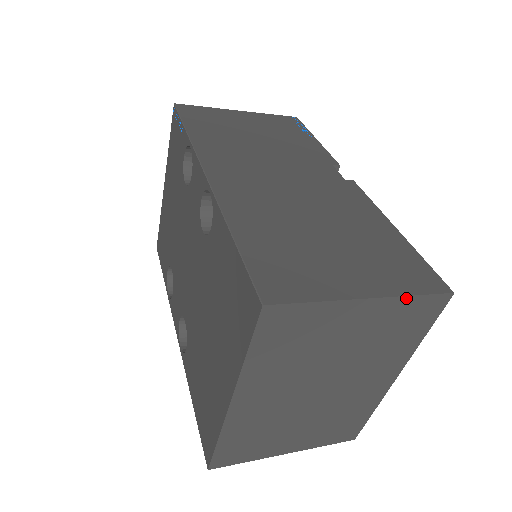
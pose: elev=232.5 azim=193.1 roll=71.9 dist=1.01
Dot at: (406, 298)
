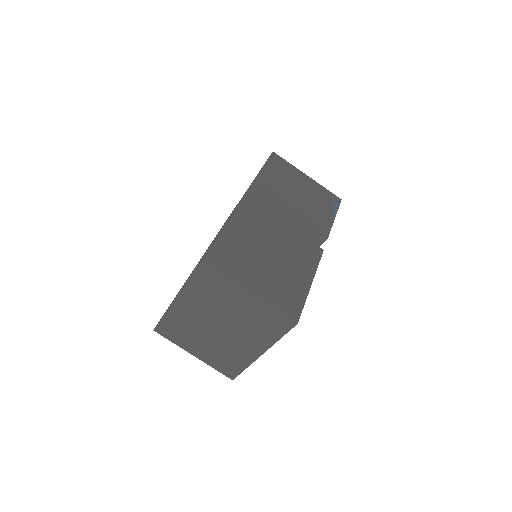
Dot at: (270, 306)
